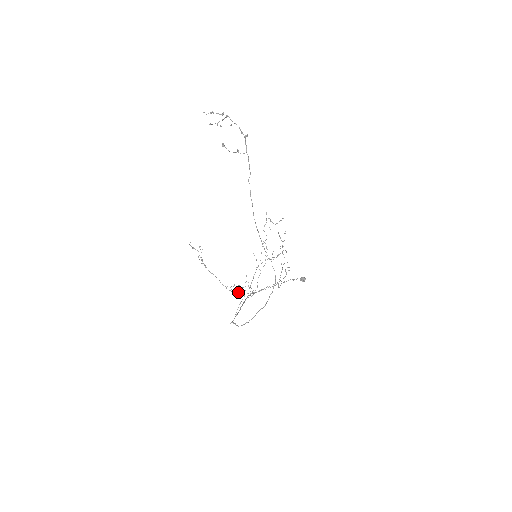
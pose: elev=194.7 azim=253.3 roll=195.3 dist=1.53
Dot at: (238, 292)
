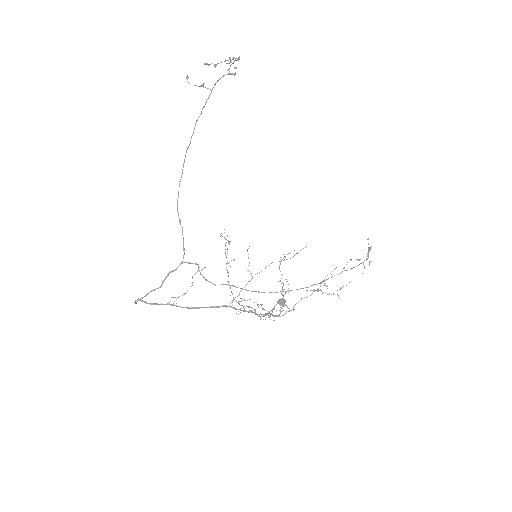
Dot at: (243, 307)
